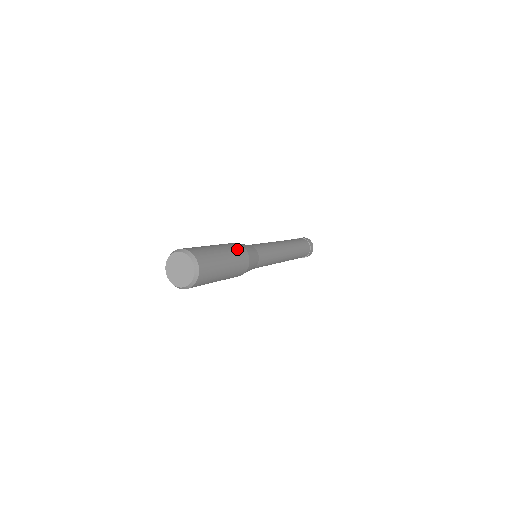
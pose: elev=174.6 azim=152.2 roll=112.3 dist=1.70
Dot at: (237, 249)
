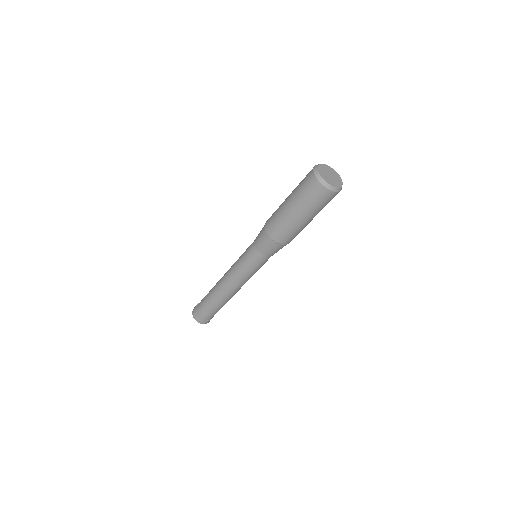
Dot at: occluded
